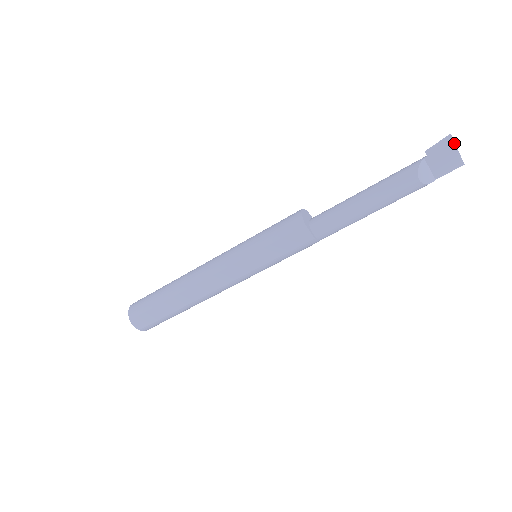
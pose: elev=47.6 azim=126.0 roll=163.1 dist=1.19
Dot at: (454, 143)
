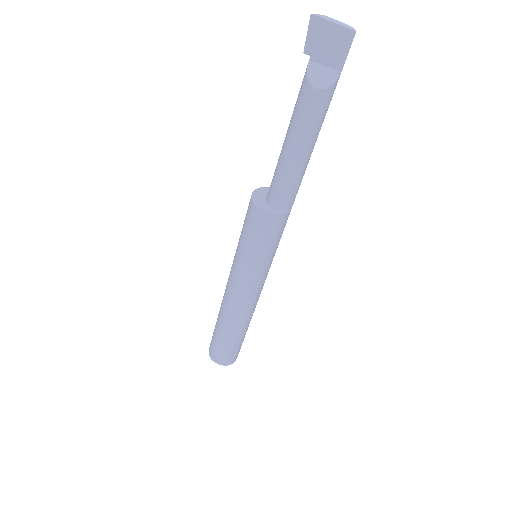
Dot at: (323, 20)
